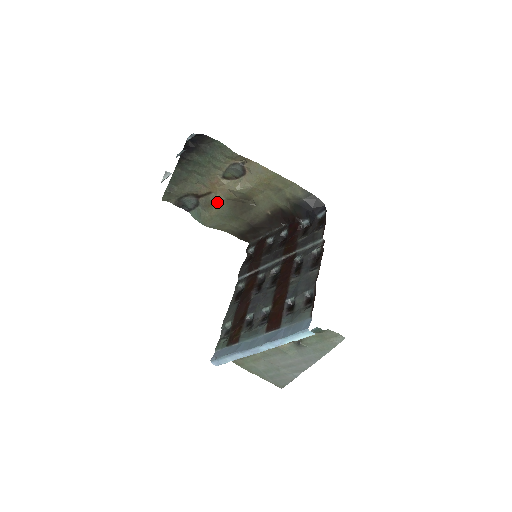
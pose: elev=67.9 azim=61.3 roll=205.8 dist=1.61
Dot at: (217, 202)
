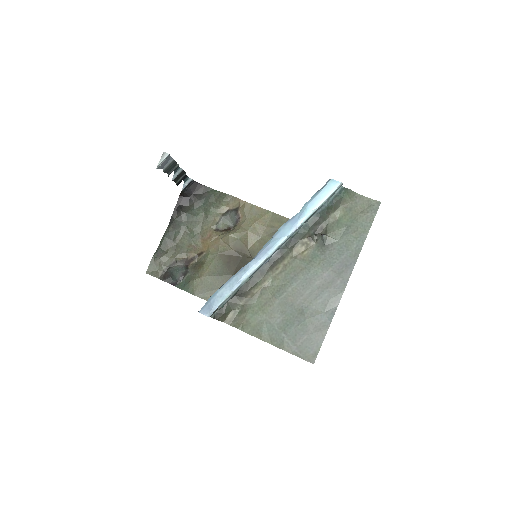
Dot at: (209, 259)
